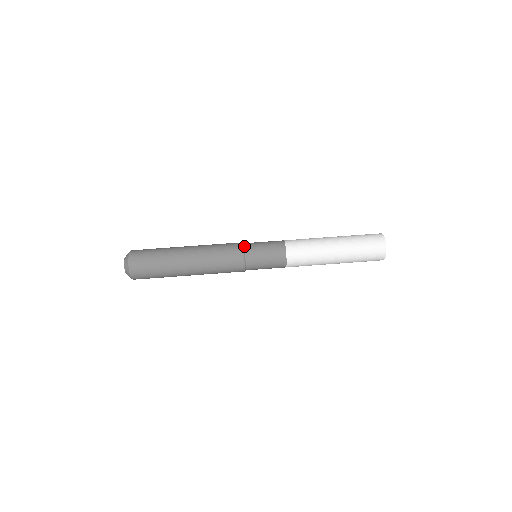
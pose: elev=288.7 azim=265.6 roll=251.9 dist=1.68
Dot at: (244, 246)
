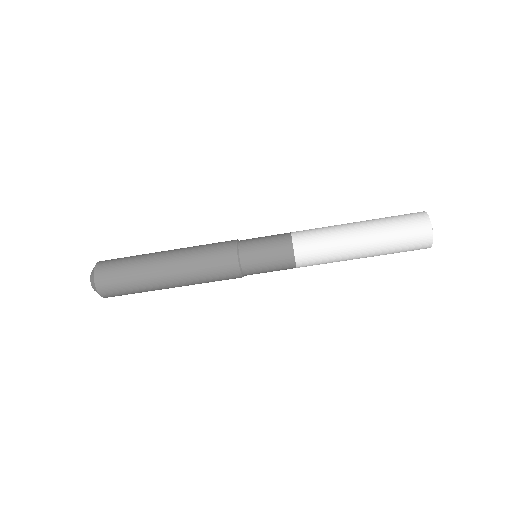
Dot at: (238, 244)
